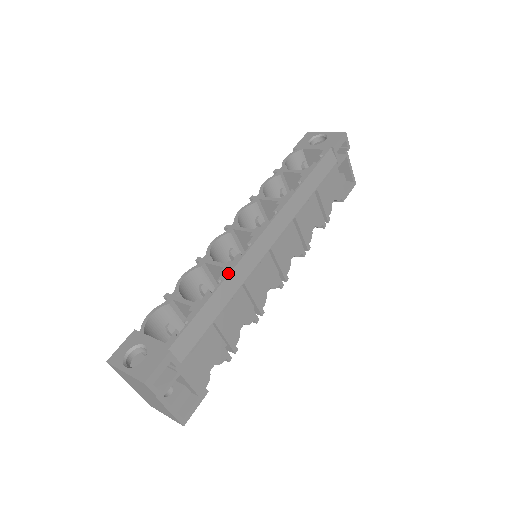
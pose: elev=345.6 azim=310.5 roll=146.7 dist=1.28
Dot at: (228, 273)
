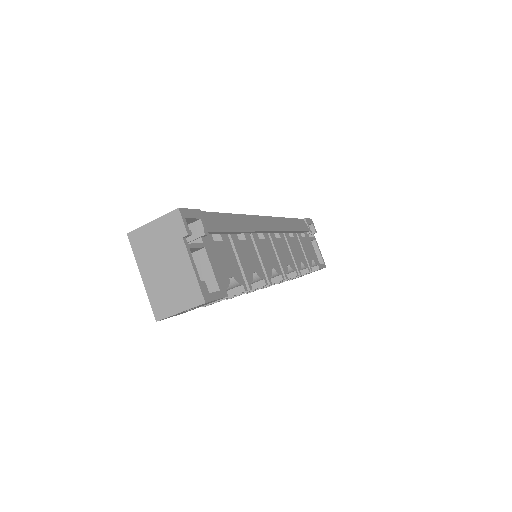
Dot at: (241, 214)
